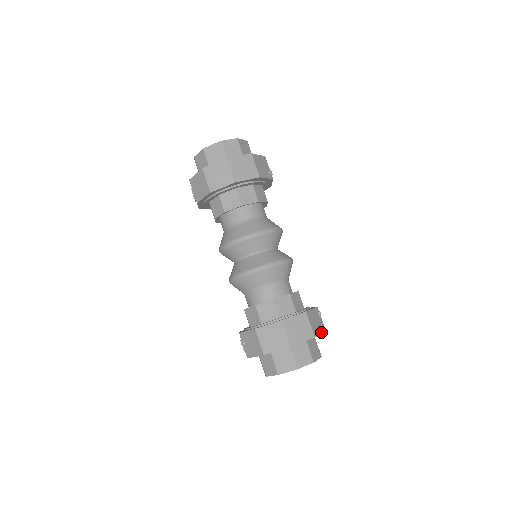
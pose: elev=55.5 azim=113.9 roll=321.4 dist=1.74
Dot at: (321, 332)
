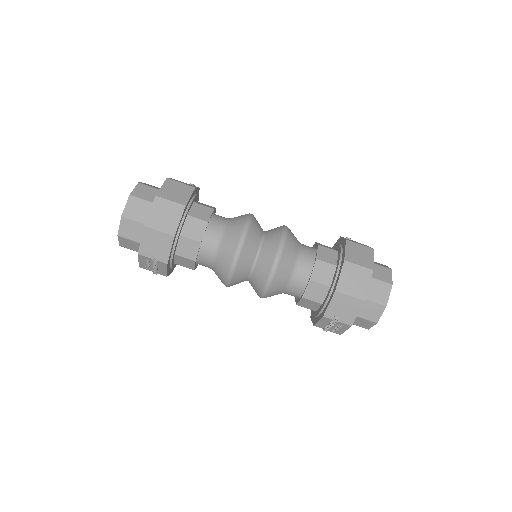
Dot at: occluded
